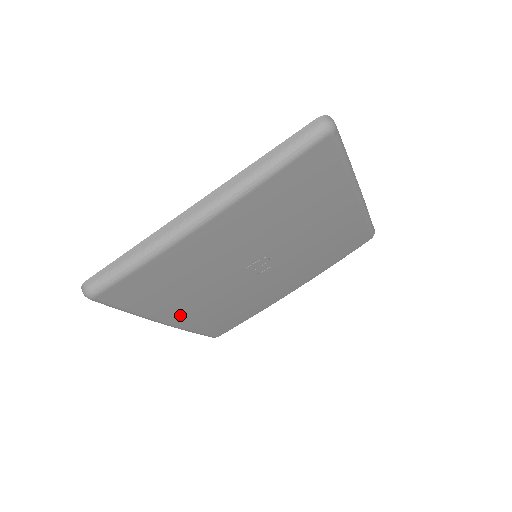
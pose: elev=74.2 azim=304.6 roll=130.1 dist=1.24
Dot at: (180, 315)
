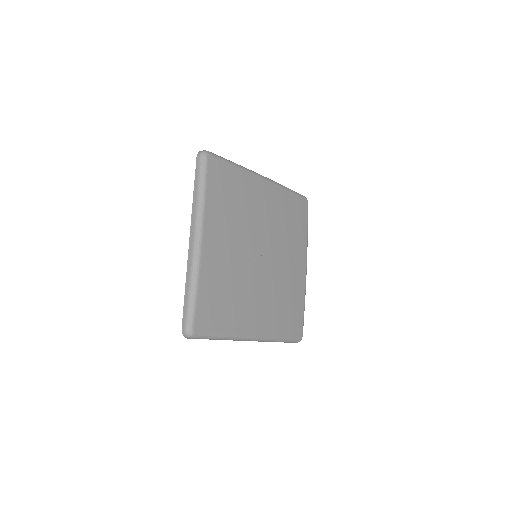
Dot at: (255, 323)
